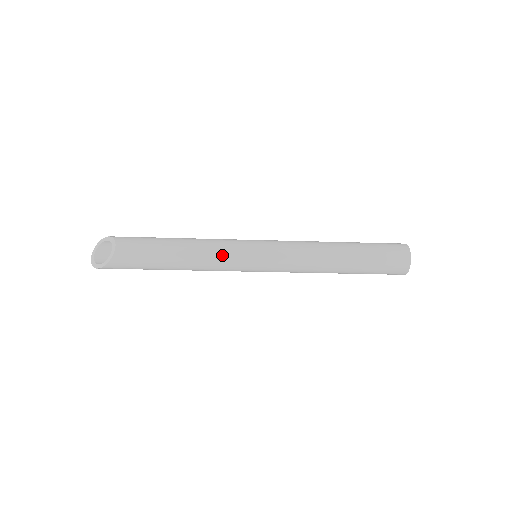
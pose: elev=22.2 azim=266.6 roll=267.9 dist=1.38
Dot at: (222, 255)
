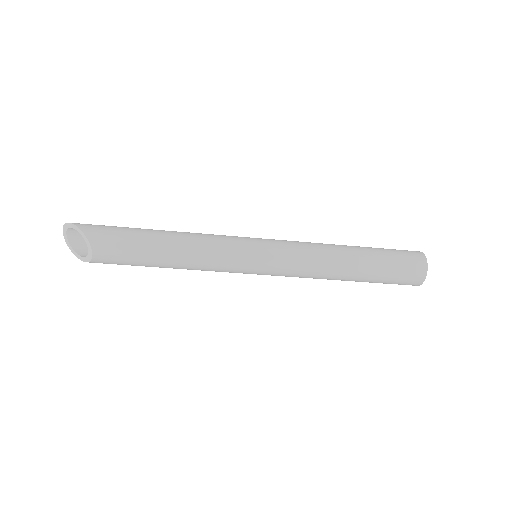
Dot at: (217, 268)
